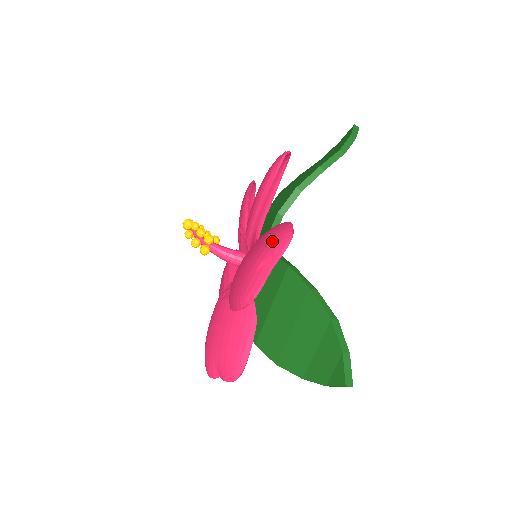
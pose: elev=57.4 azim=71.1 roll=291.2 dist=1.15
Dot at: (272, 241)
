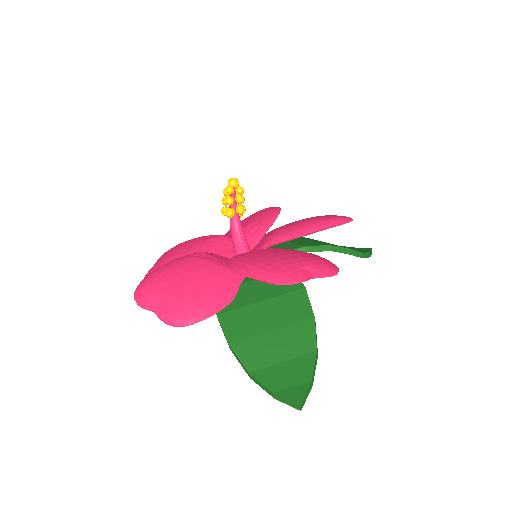
Dot at: (320, 261)
